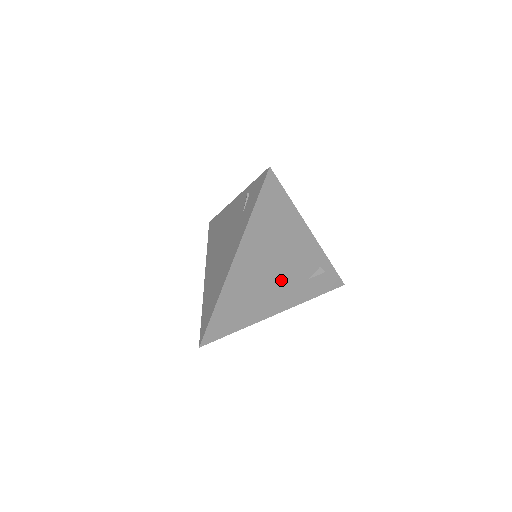
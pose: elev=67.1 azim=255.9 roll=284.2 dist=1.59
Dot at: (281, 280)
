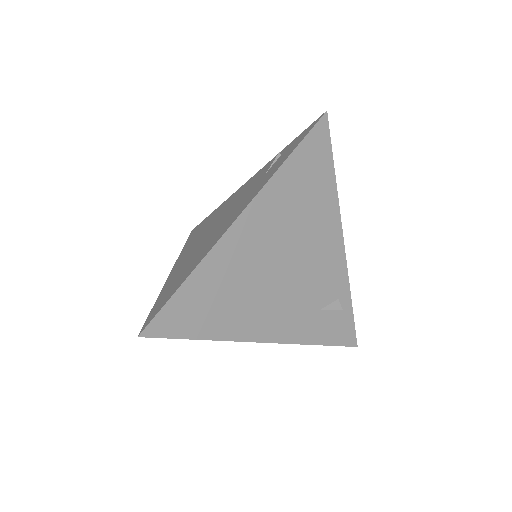
Dot at: (287, 289)
